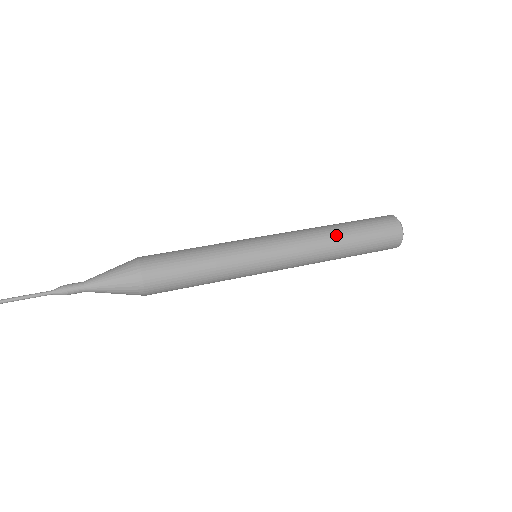
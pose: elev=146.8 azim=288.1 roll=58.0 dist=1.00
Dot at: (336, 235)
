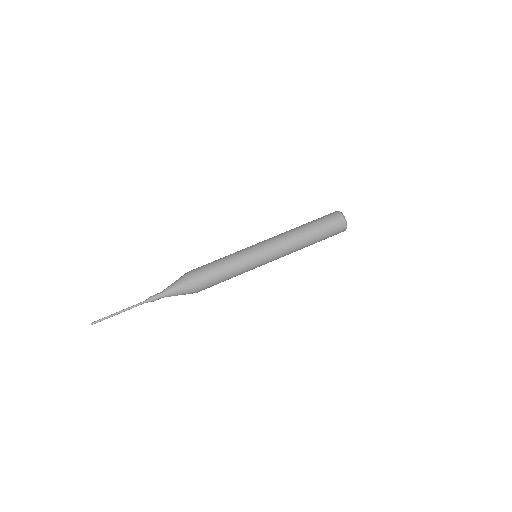
Dot at: occluded
